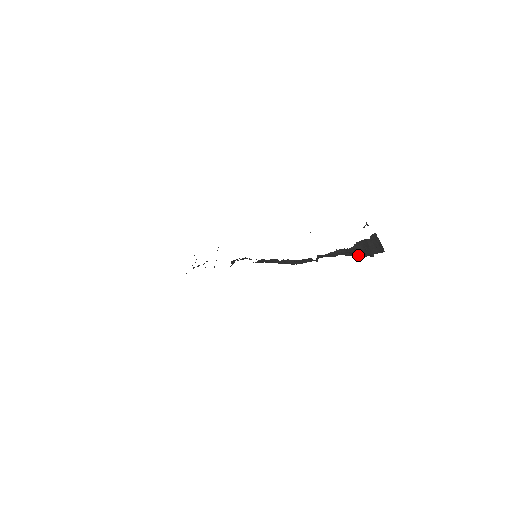
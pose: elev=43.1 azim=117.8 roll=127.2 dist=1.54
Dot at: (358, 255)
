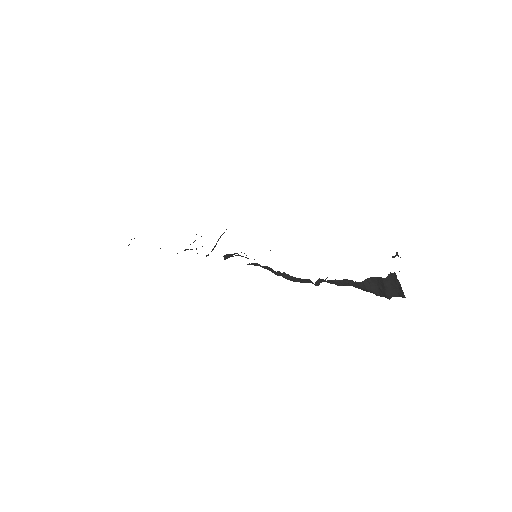
Dot at: (371, 292)
